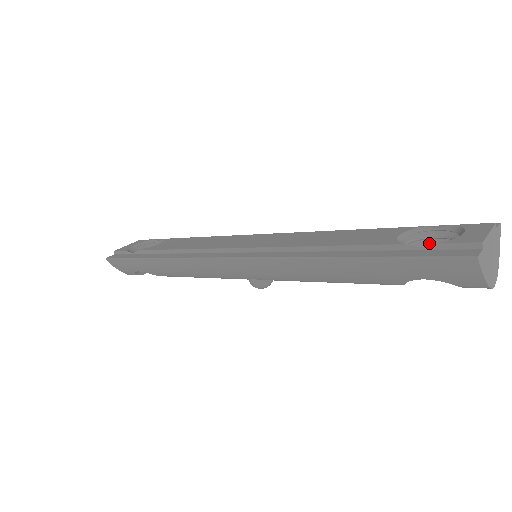
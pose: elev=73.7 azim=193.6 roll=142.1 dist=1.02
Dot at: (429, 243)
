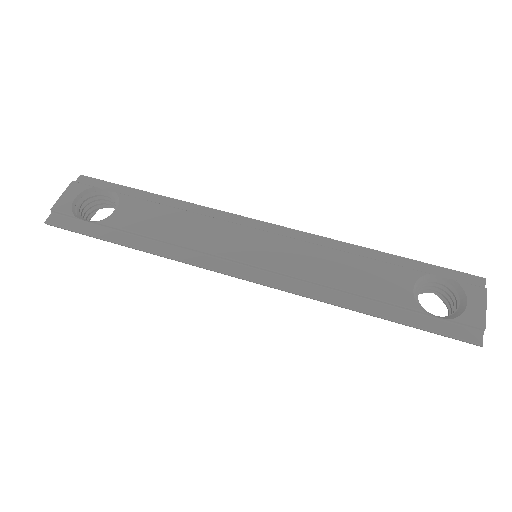
Dot at: (429, 285)
